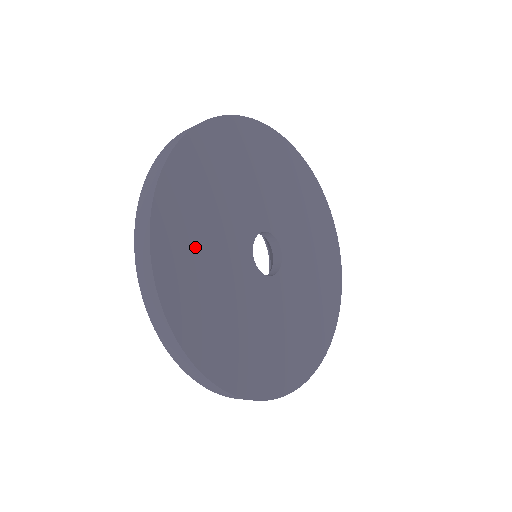
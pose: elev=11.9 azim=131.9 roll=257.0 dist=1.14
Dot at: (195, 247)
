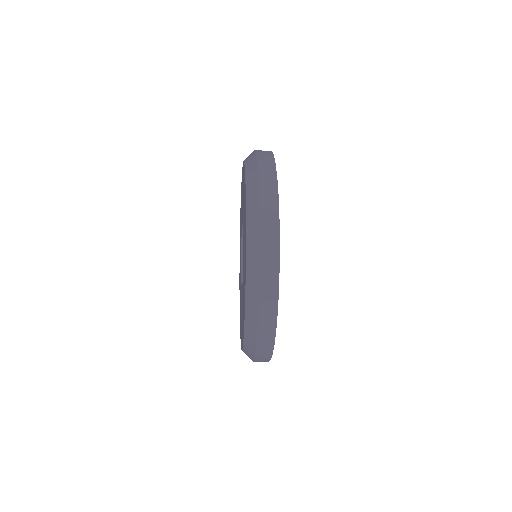
Dot at: occluded
